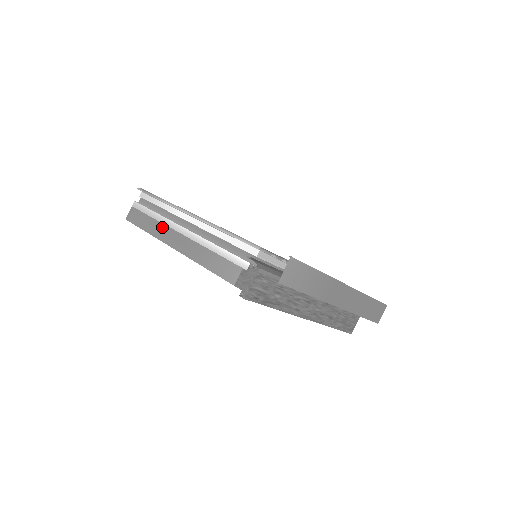
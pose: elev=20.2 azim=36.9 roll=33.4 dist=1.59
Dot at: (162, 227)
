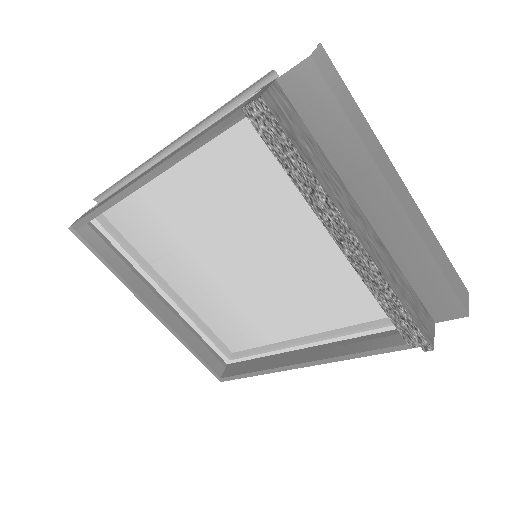
Dot at: (124, 186)
